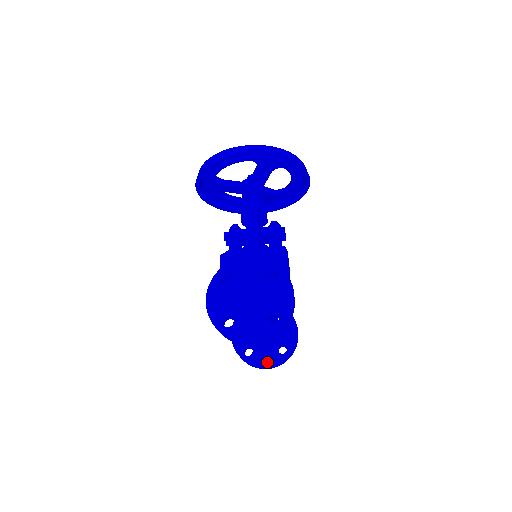
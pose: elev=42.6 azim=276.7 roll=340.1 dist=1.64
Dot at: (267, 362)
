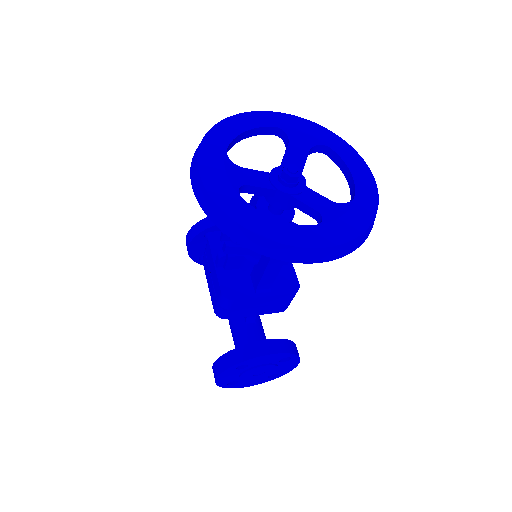
Dot at: occluded
